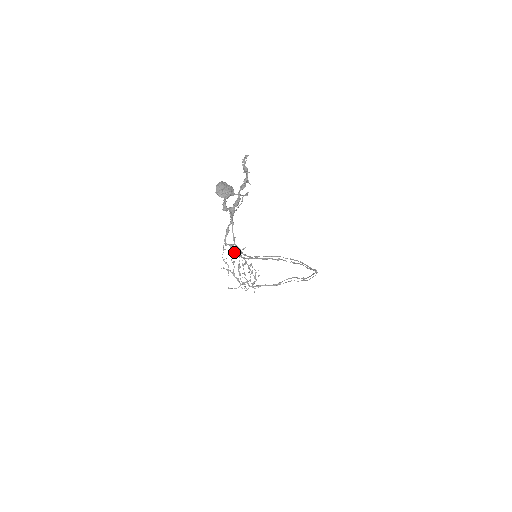
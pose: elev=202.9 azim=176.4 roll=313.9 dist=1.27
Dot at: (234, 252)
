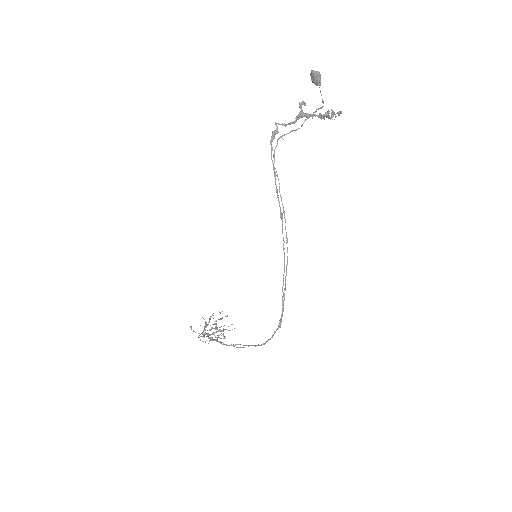
Dot at: (273, 136)
